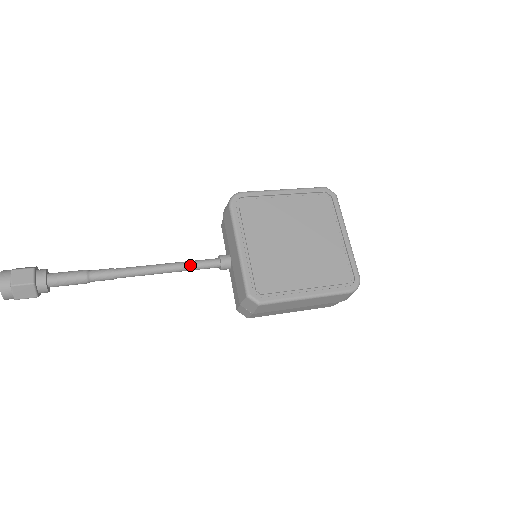
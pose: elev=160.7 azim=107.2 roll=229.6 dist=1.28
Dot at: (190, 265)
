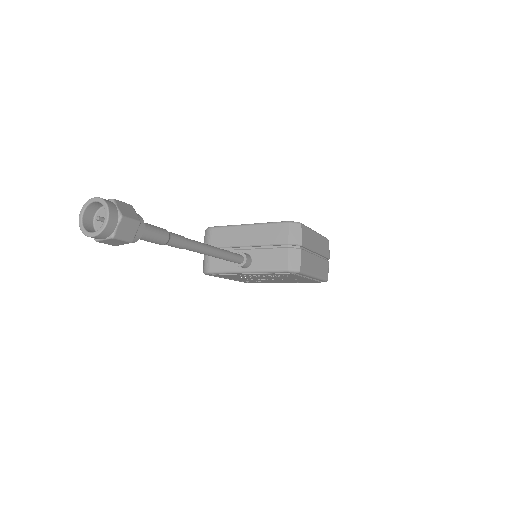
Dot at: (226, 250)
